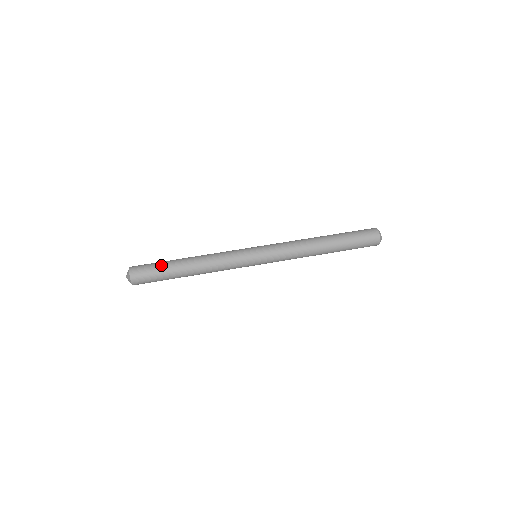
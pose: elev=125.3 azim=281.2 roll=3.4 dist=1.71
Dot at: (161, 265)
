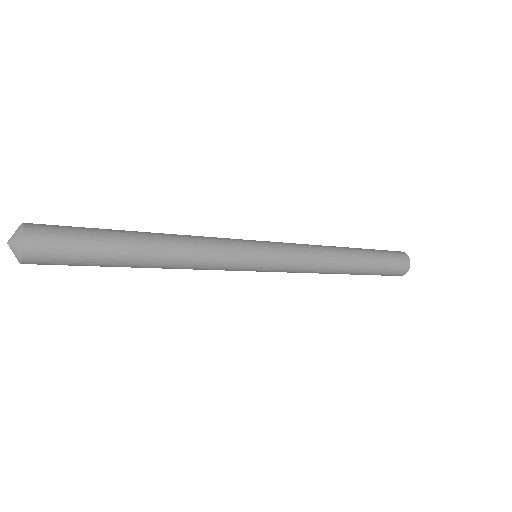
Dot at: occluded
